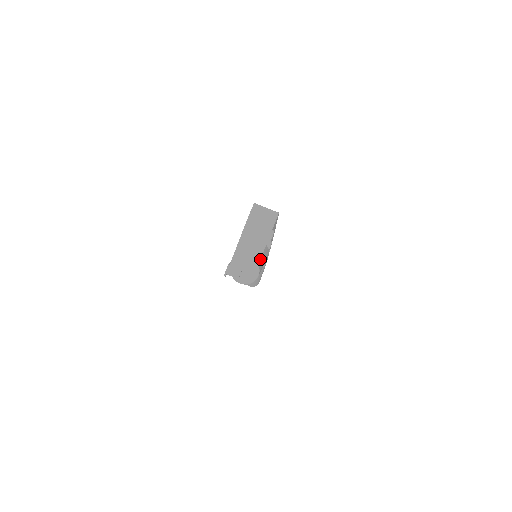
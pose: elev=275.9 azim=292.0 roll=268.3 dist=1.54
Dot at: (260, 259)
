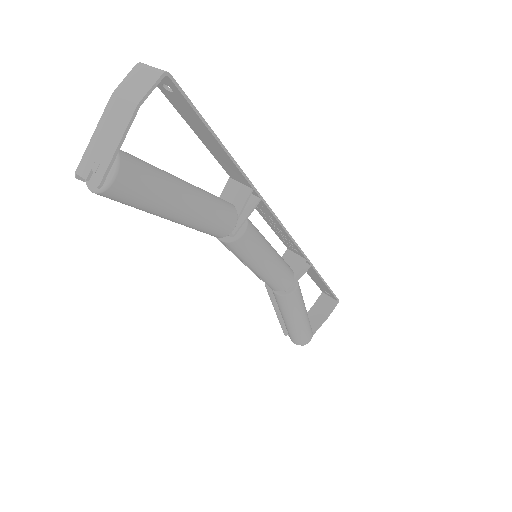
Dot at: (119, 145)
